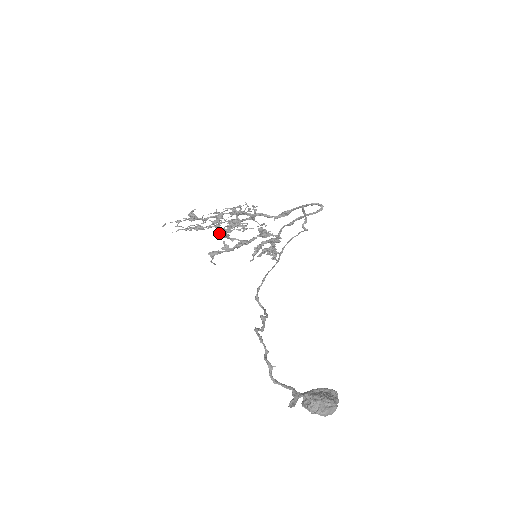
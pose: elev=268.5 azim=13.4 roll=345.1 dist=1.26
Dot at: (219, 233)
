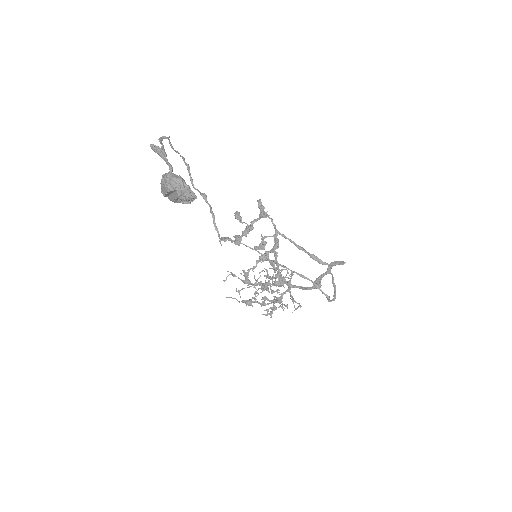
Dot at: (236, 213)
